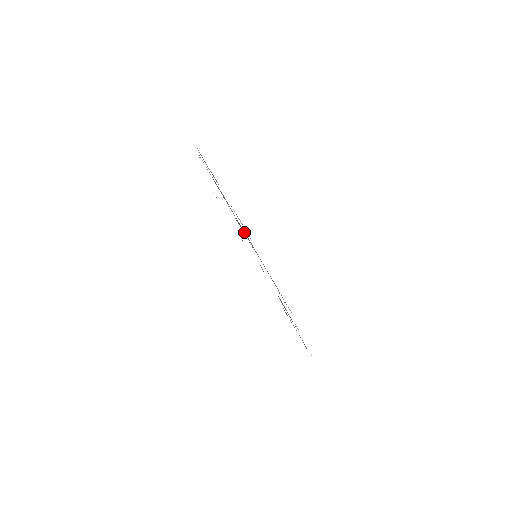
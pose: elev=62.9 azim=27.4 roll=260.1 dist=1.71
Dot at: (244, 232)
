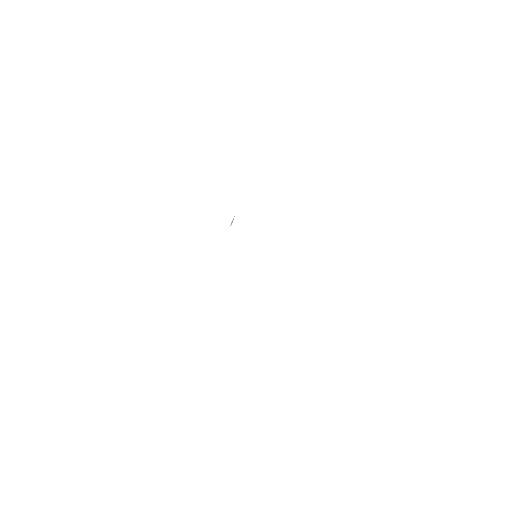
Dot at: occluded
